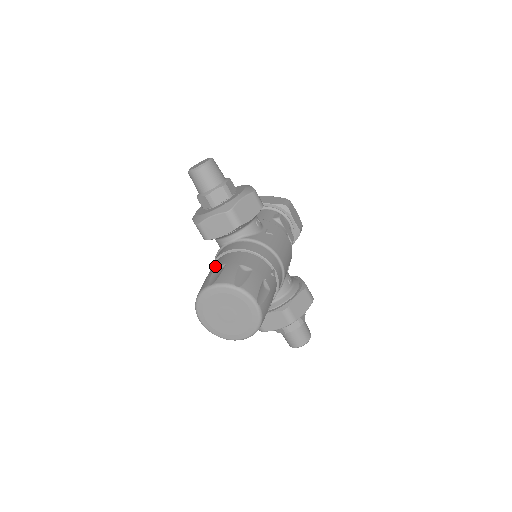
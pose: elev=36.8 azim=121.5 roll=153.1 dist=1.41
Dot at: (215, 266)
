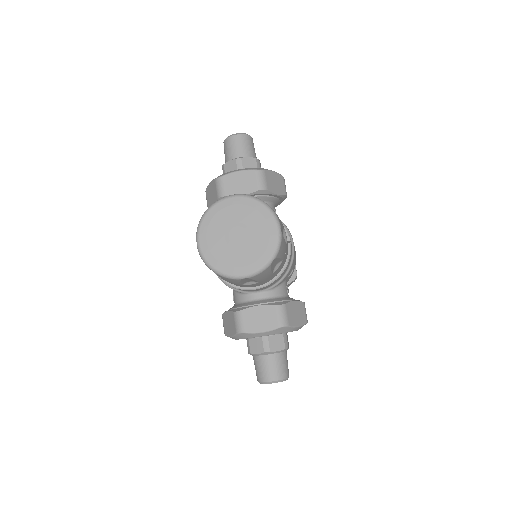
Dot at: occluded
